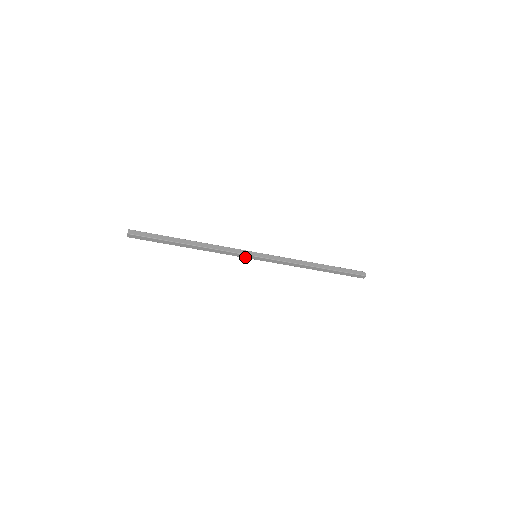
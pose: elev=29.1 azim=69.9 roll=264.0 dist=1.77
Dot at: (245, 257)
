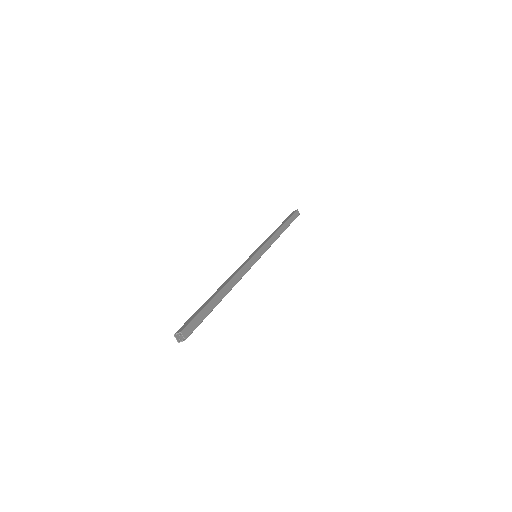
Dot at: occluded
